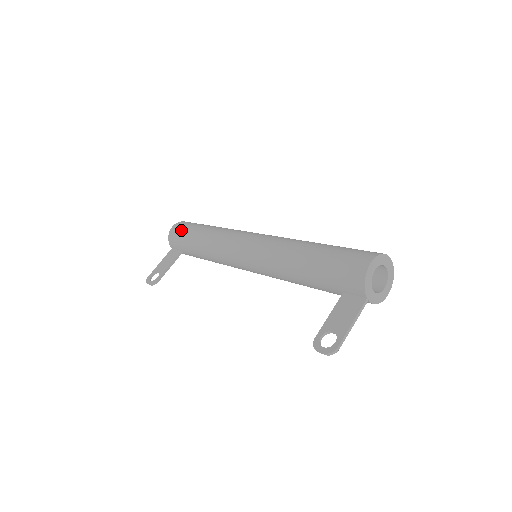
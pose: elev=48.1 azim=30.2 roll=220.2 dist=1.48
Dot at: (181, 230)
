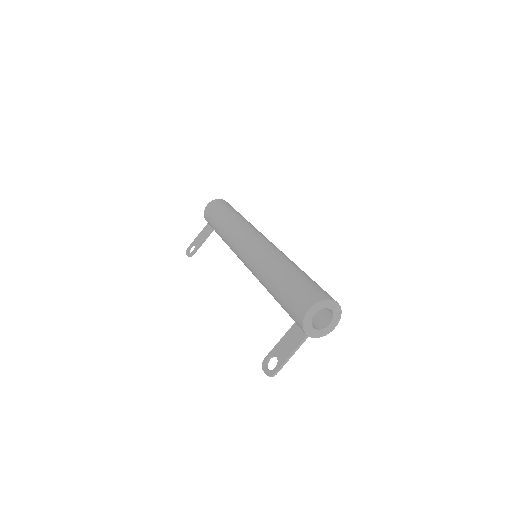
Dot at: (211, 212)
